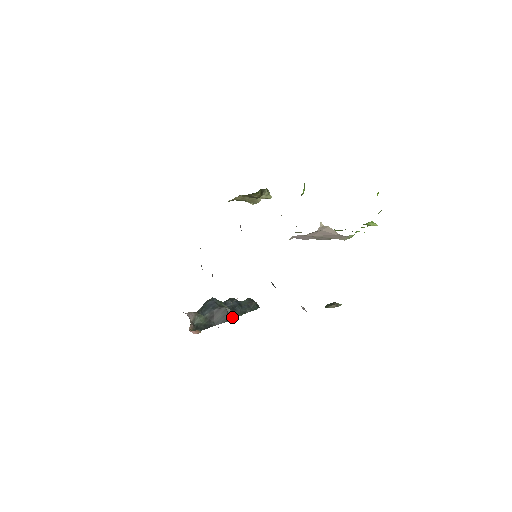
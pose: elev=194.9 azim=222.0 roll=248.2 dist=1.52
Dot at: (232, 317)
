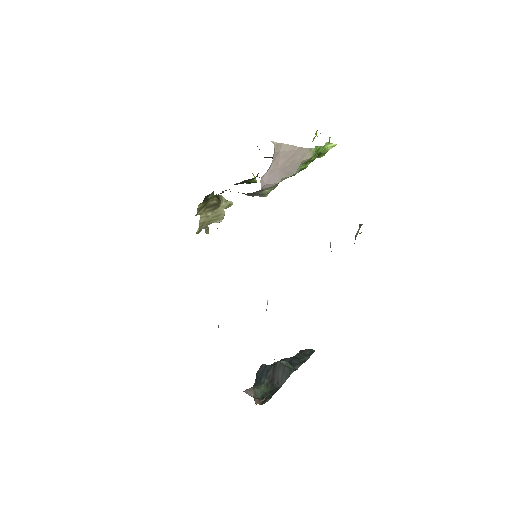
Dot at: (294, 369)
